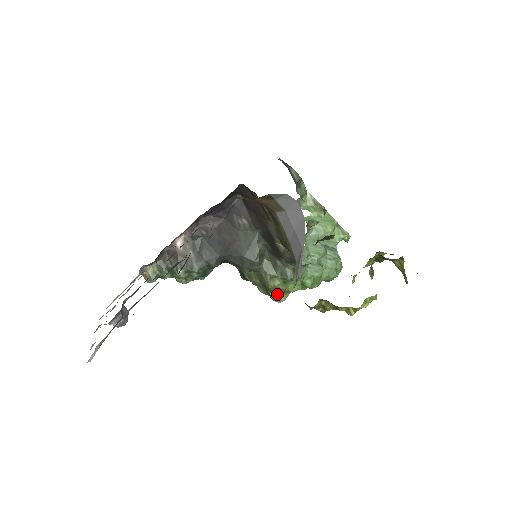
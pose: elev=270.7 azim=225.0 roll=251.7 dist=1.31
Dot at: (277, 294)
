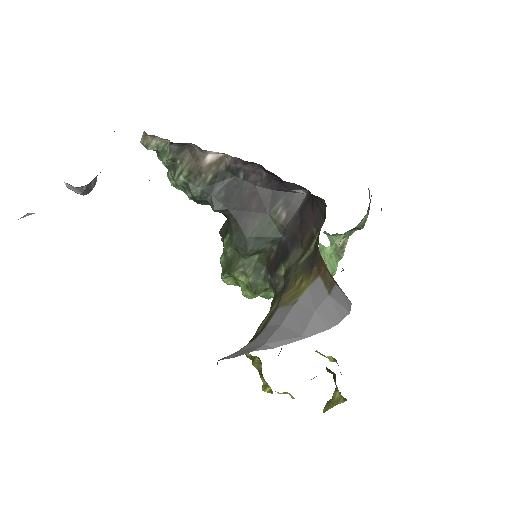
Dot at: (230, 277)
